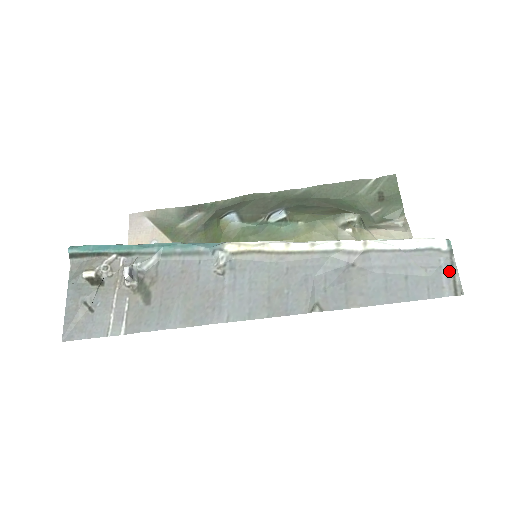
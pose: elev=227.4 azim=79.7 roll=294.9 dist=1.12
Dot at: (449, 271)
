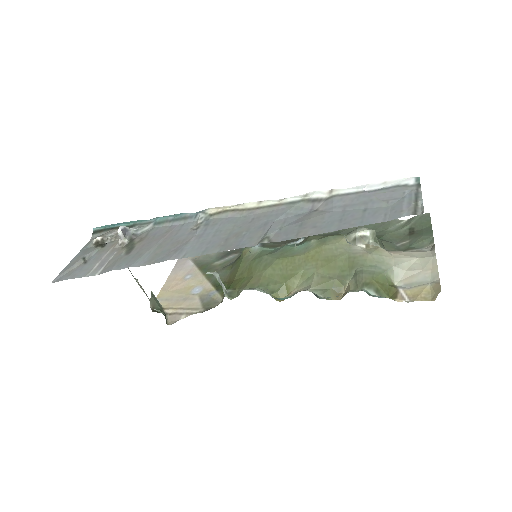
Dot at: (412, 198)
